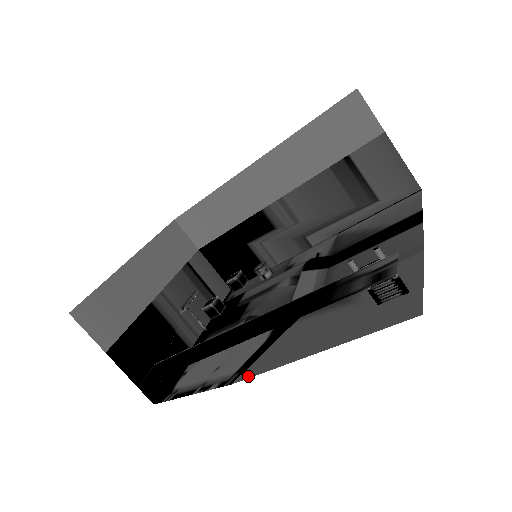
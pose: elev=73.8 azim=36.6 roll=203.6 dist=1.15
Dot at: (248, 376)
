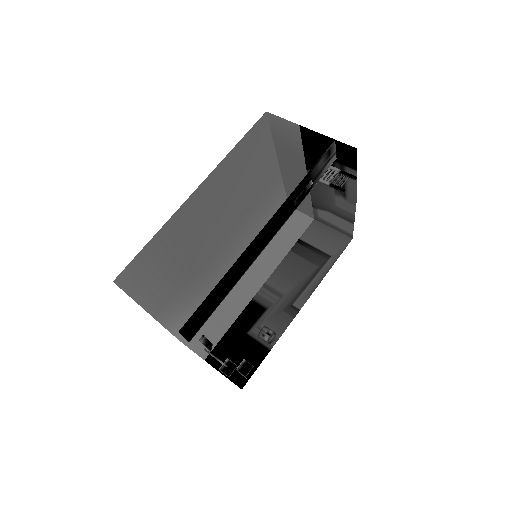
Dot at: occluded
